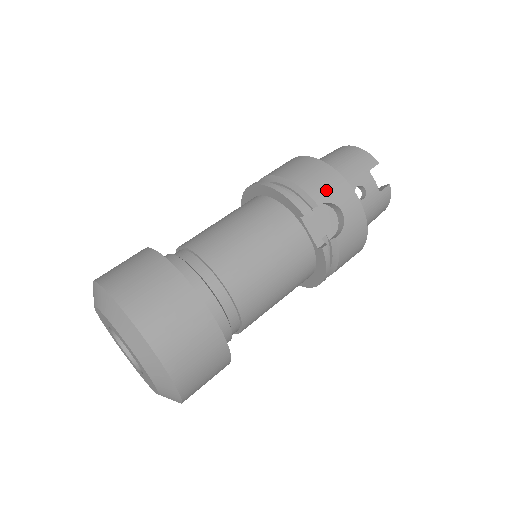
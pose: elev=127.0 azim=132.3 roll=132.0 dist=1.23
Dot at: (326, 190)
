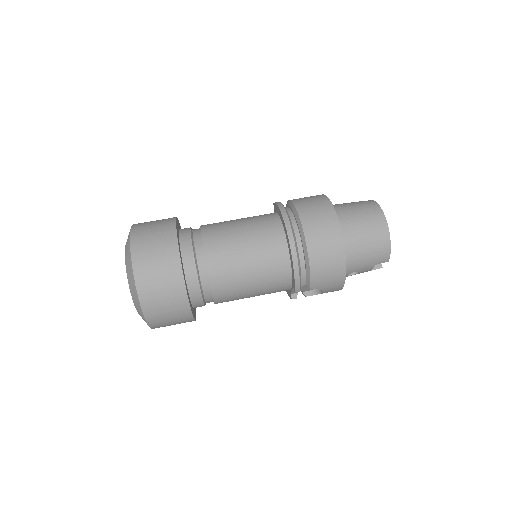
Dot at: (325, 283)
